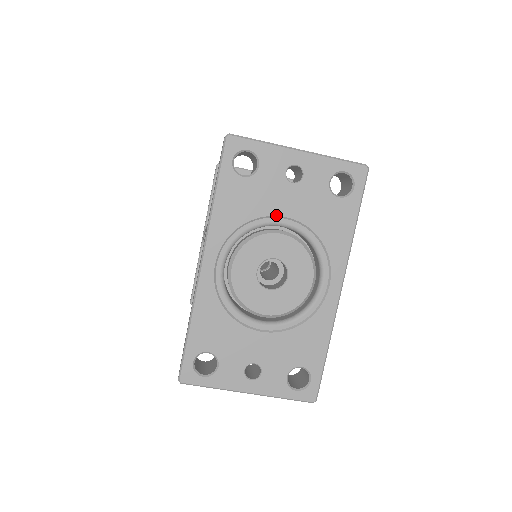
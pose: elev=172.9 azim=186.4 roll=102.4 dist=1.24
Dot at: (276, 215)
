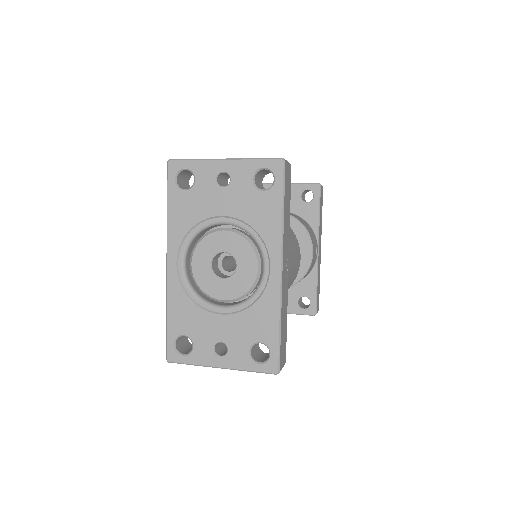
Dot at: (215, 216)
